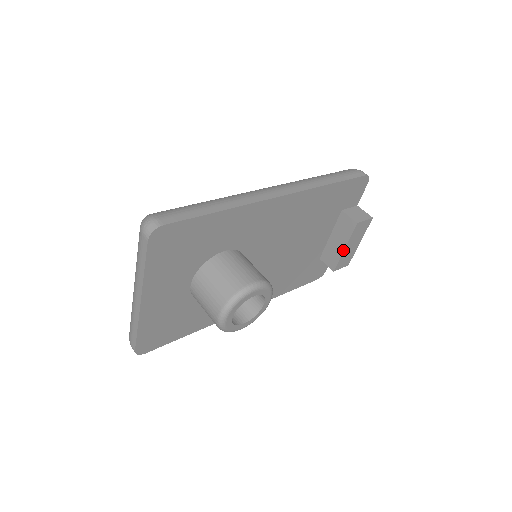
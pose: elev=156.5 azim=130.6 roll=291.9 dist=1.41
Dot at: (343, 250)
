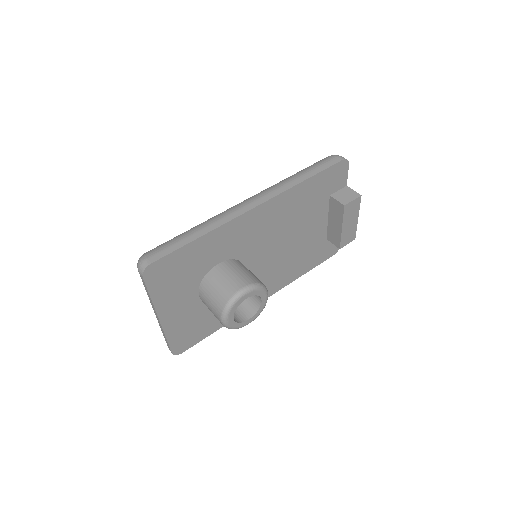
Dot at: (341, 230)
